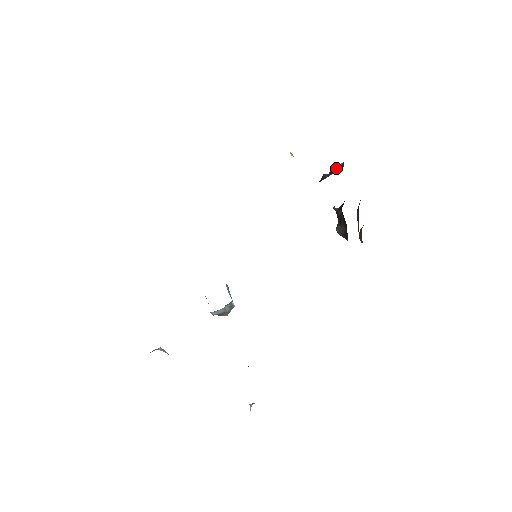
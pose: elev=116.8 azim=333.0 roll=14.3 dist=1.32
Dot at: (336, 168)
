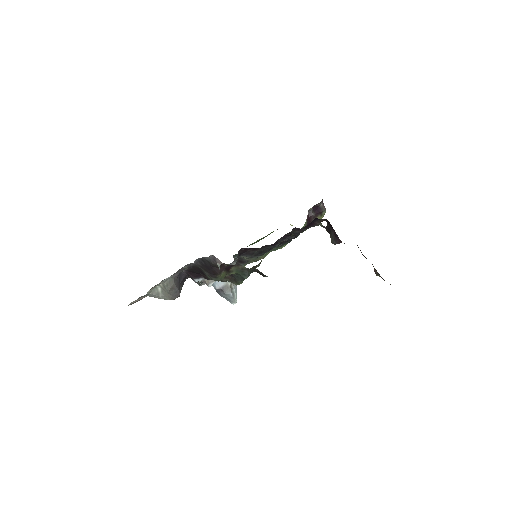
Dot at: (319, 208)
